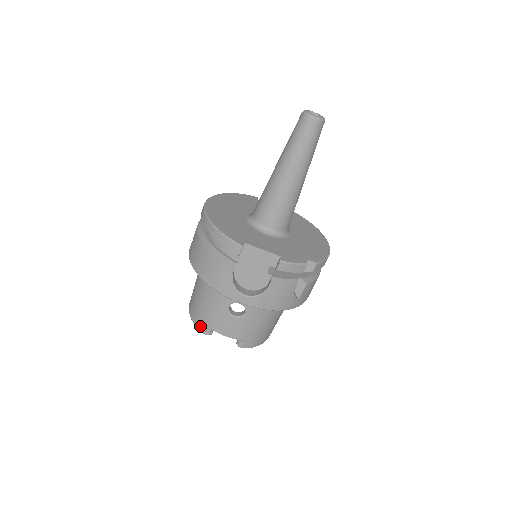
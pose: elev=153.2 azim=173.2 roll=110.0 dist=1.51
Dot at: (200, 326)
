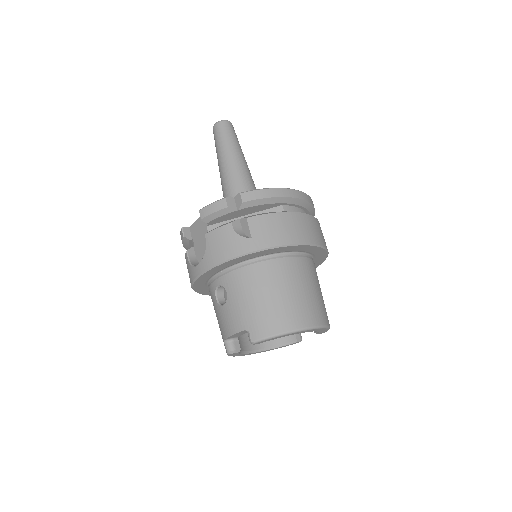
Dot at: occluded
